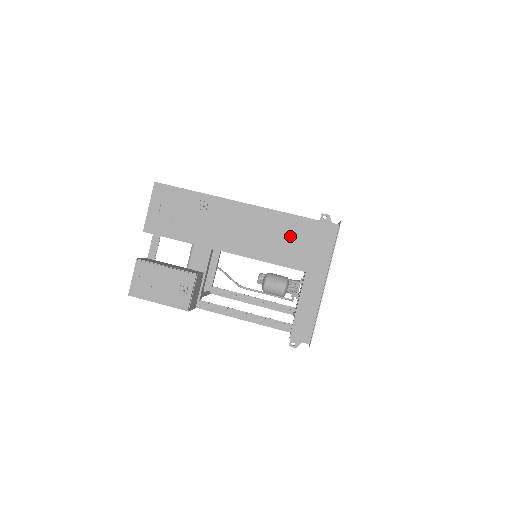
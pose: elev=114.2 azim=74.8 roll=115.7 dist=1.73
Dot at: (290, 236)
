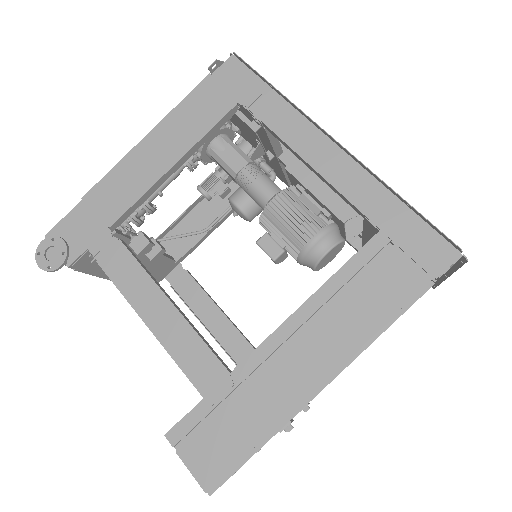
Dot at: occluded
